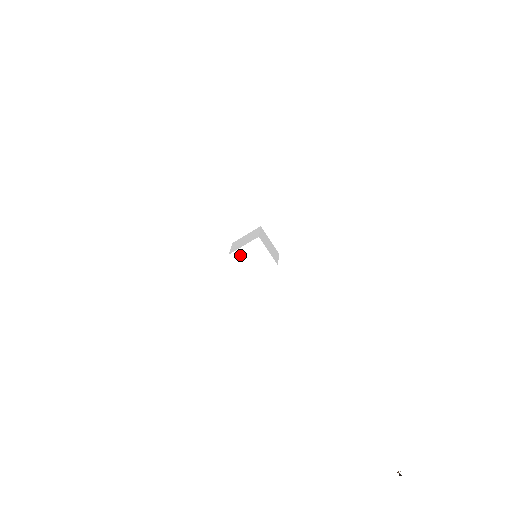
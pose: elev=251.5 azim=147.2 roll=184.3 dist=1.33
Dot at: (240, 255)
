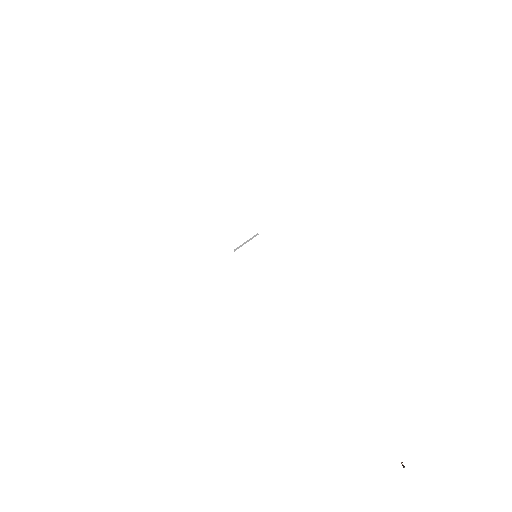
Dot at: (244, 252)
